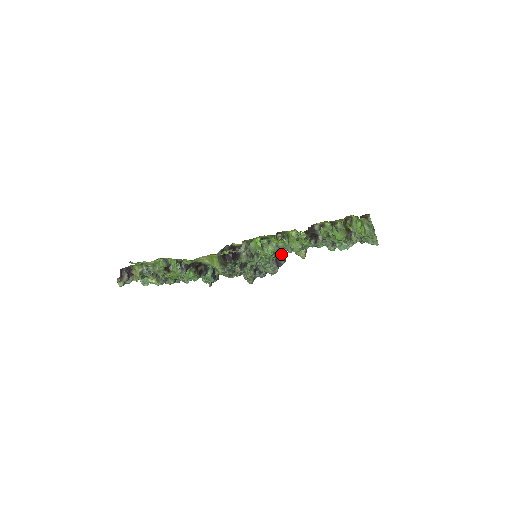
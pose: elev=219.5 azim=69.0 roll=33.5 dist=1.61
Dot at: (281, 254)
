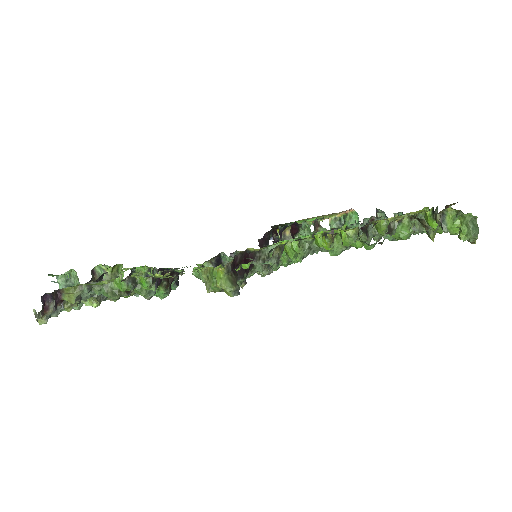
Dot at: occluded
